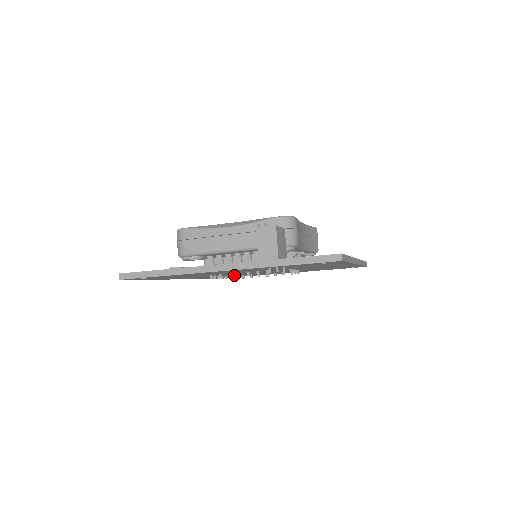
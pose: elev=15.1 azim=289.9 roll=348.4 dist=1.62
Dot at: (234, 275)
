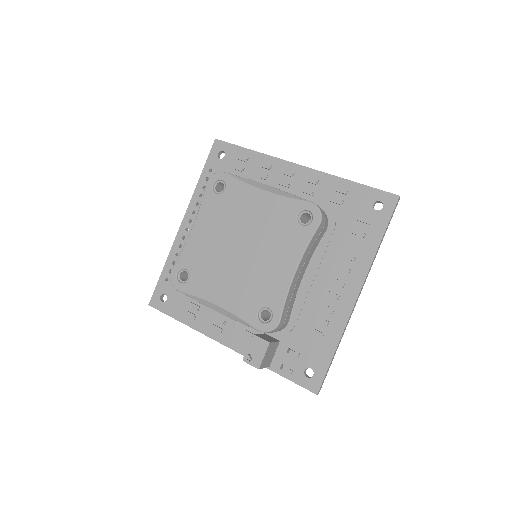
Dot at: occluded
